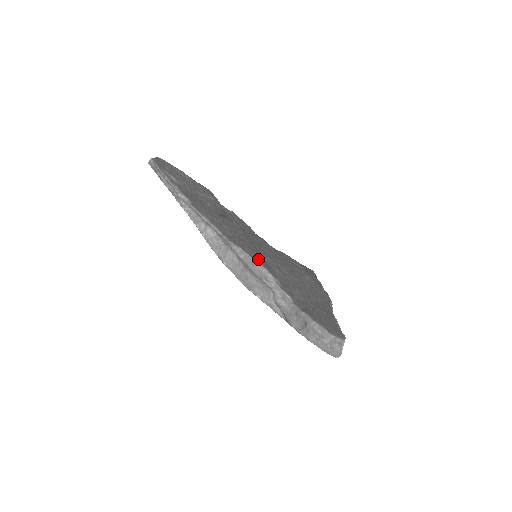
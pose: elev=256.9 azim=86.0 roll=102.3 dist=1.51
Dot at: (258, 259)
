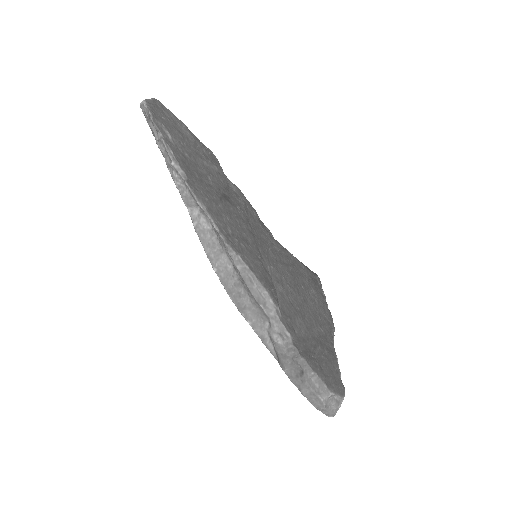
Dot at: (259, 274)
